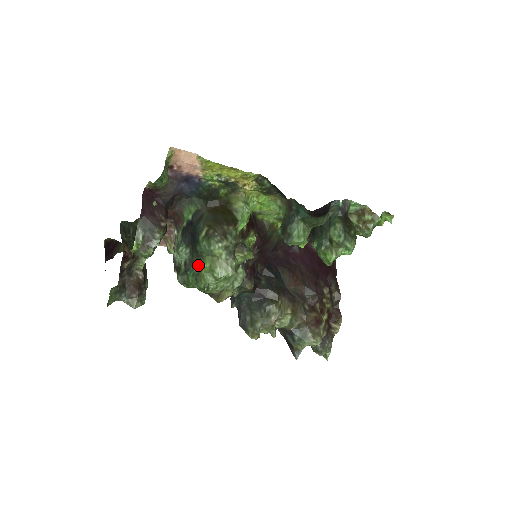
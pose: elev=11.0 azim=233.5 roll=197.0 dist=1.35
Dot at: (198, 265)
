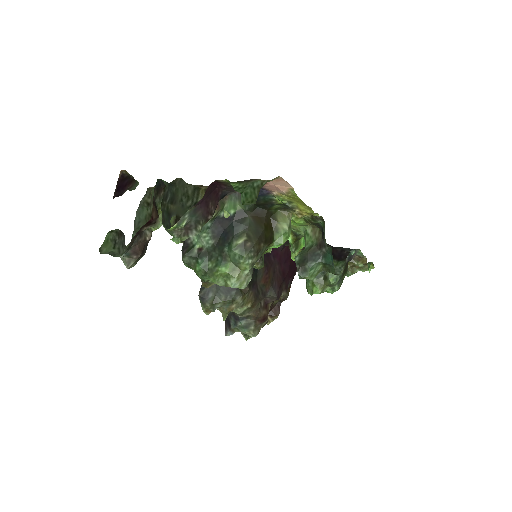
Dot at: (215, 262)
